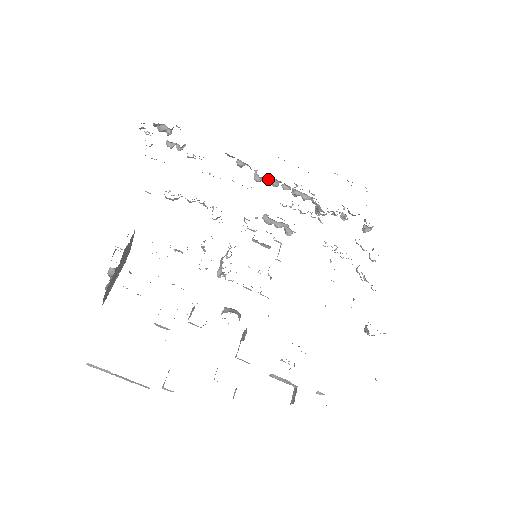
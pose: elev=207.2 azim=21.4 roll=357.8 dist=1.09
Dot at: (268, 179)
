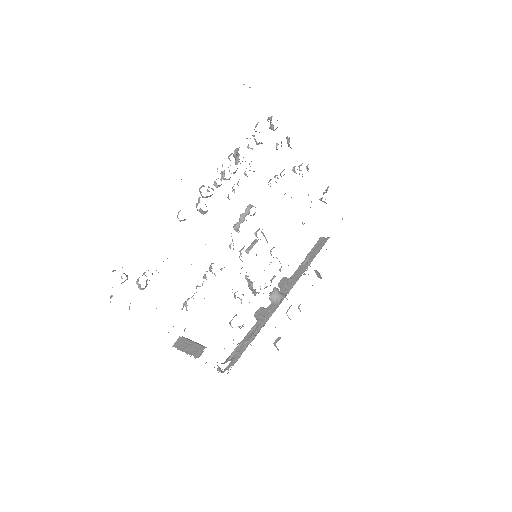
Dot at: occluded
